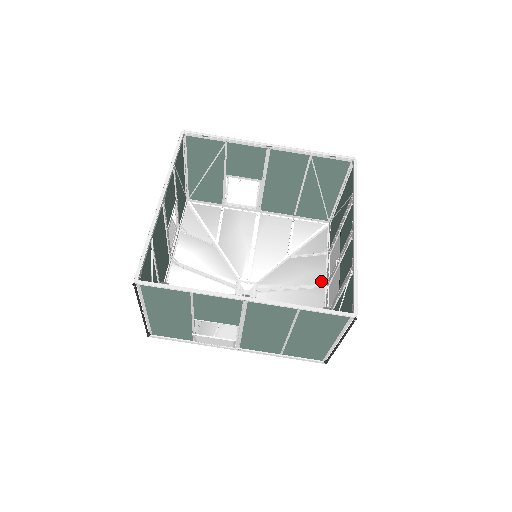
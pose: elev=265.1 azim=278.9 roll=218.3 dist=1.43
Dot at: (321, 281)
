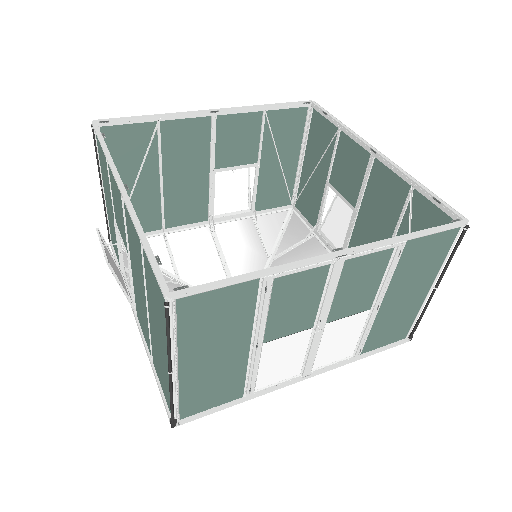
Dot at: occluded
